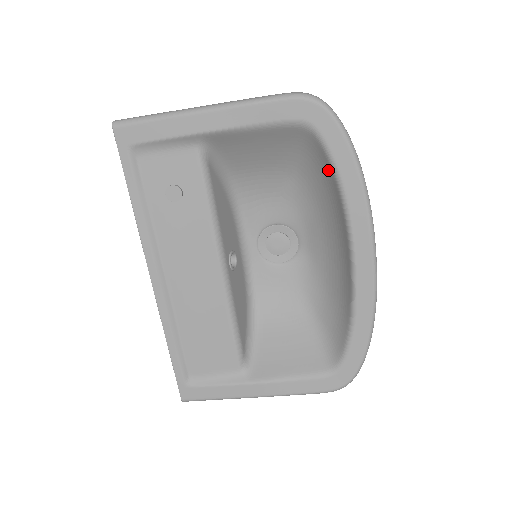
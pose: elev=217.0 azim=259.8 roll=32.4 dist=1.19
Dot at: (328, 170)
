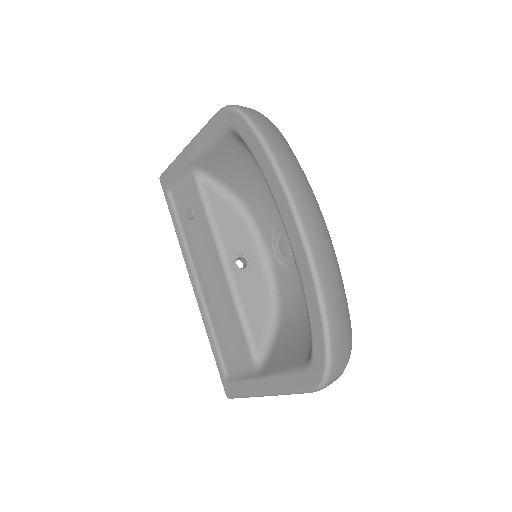
Dot at: occluded
